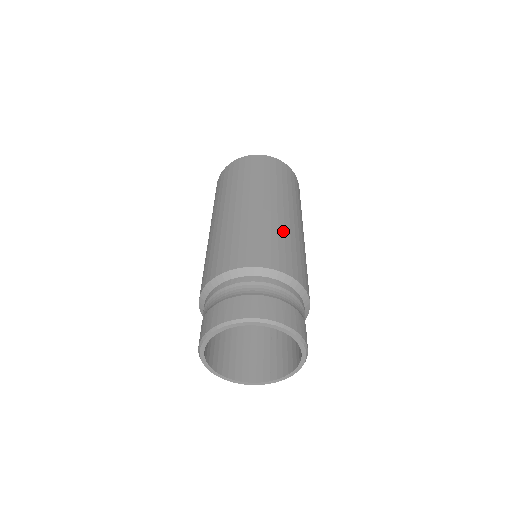
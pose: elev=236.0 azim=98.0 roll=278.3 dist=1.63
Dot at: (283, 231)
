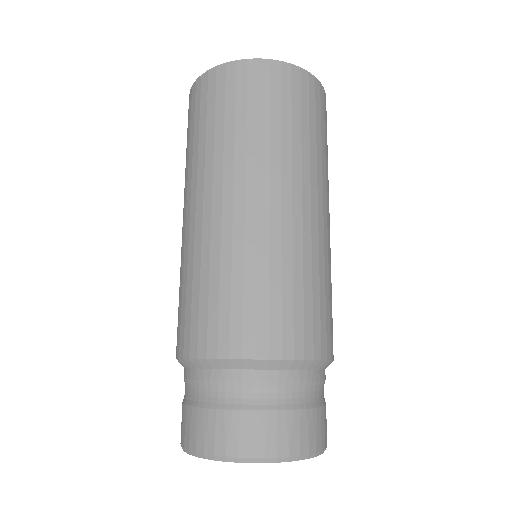
Dot at: (290, 259)
